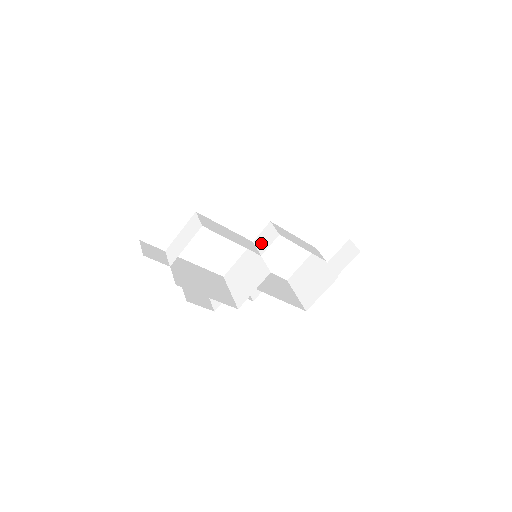
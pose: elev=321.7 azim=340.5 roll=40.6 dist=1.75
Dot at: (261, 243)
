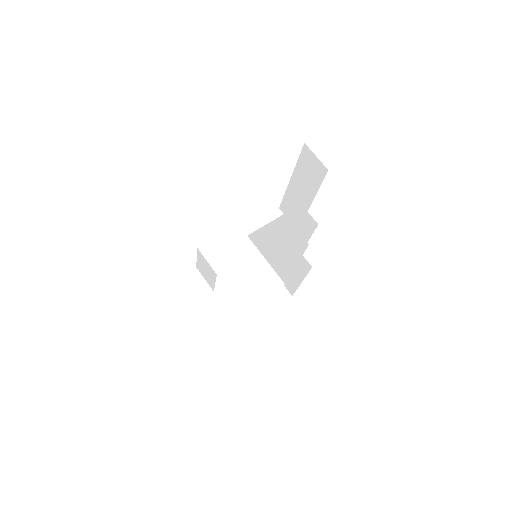
Dot at: occluded
